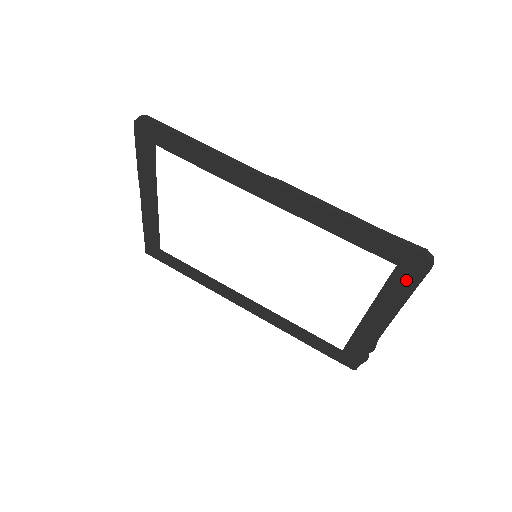
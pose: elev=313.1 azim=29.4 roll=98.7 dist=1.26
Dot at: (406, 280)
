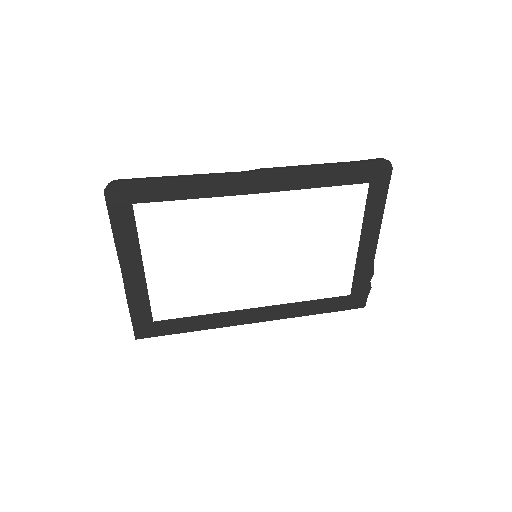
Dot at: (379, 191)
